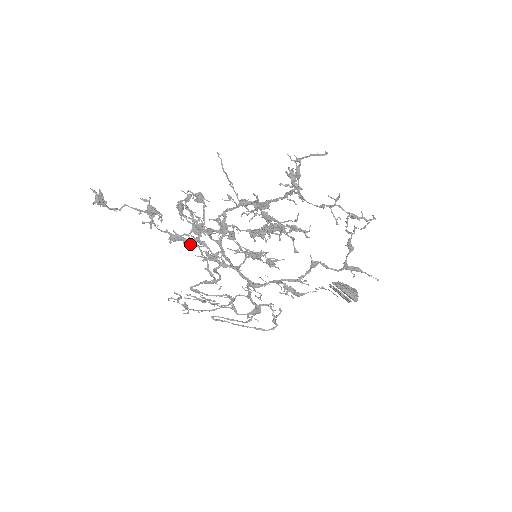
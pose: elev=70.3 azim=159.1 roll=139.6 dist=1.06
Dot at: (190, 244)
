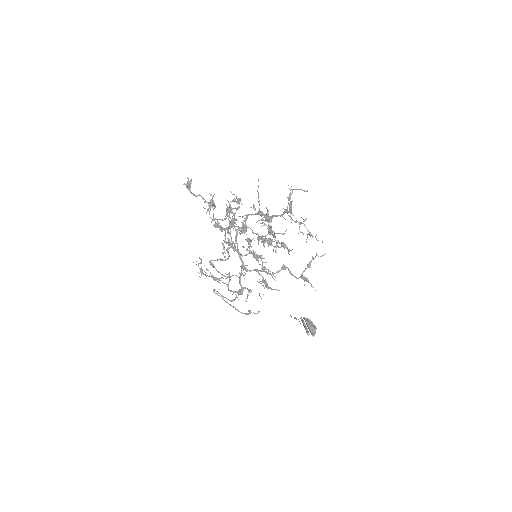
Dot at: (222, 231)
